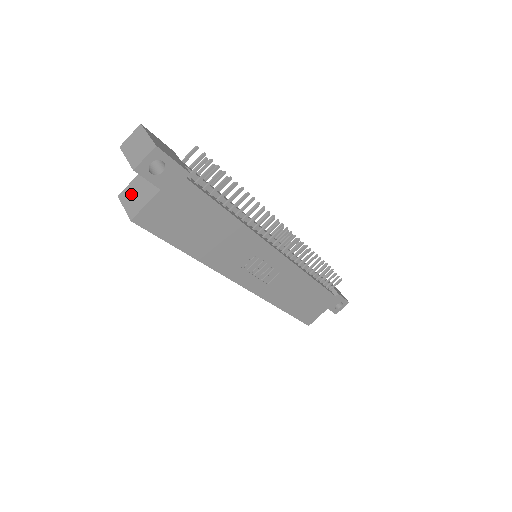
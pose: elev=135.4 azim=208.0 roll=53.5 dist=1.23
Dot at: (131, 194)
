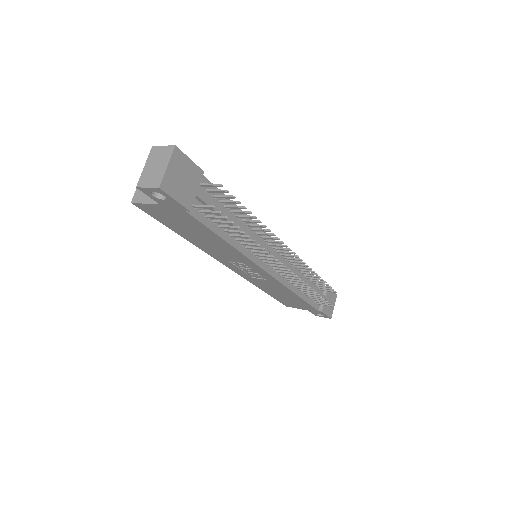
Dot at: occluded
